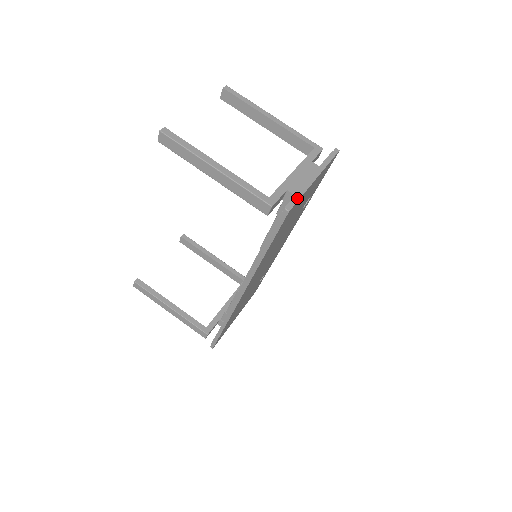
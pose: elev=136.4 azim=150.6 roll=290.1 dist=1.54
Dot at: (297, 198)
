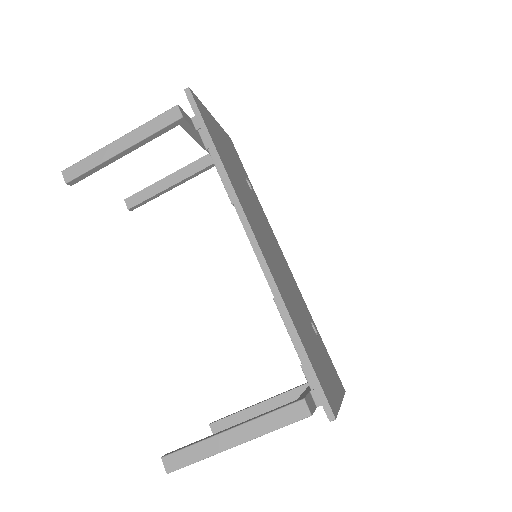
Dot at: occluded
